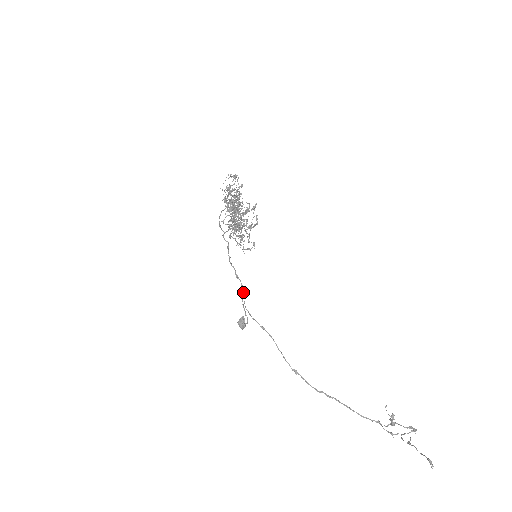
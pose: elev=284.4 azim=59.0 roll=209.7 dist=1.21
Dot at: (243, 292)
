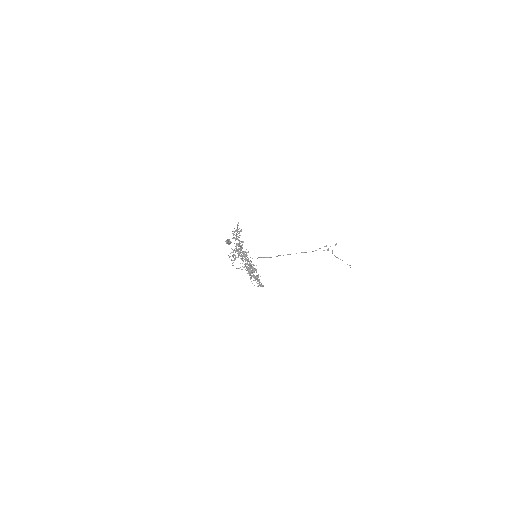
Dot at: occluded
